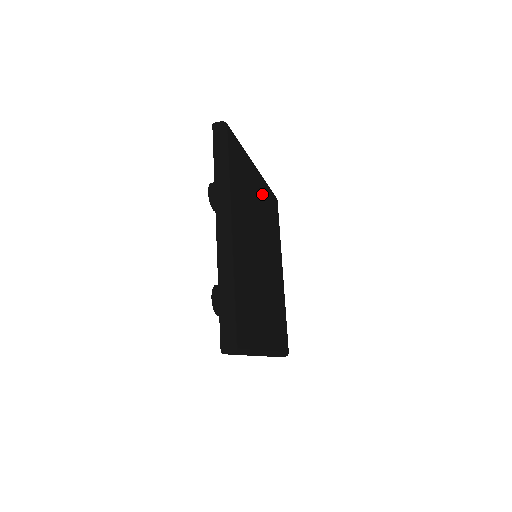
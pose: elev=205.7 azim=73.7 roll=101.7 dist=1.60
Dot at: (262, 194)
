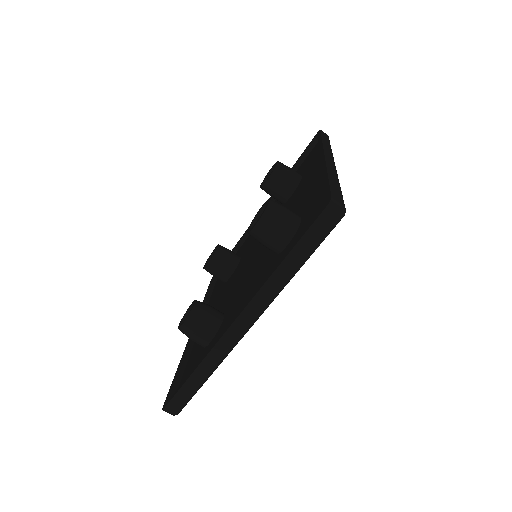
Dot at: occluded
